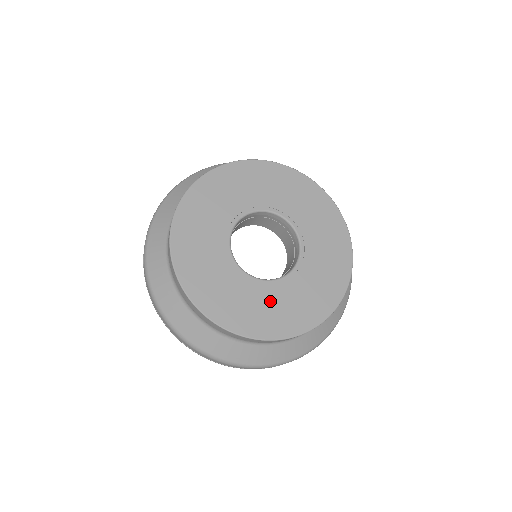
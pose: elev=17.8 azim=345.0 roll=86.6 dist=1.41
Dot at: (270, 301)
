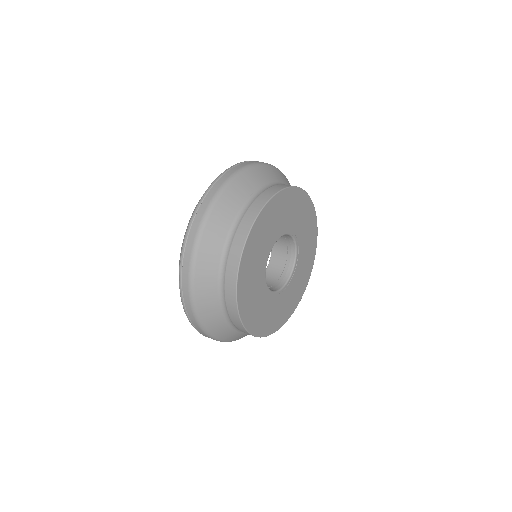
Dot at: (262, 304)
